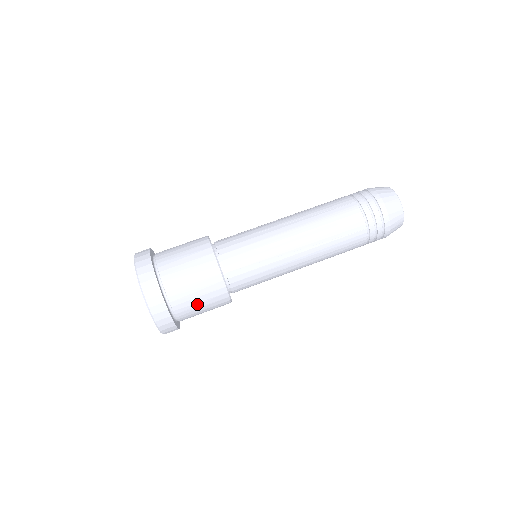
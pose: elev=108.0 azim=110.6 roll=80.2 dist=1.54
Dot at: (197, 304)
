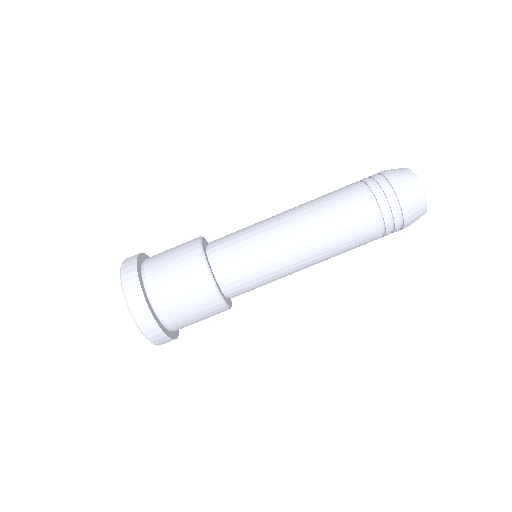
Dot at: (196, 321)
